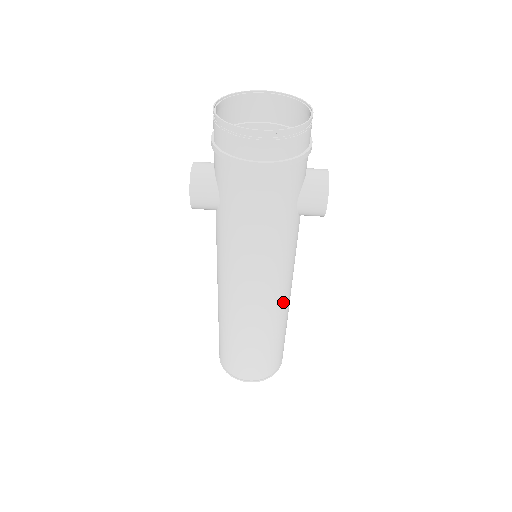
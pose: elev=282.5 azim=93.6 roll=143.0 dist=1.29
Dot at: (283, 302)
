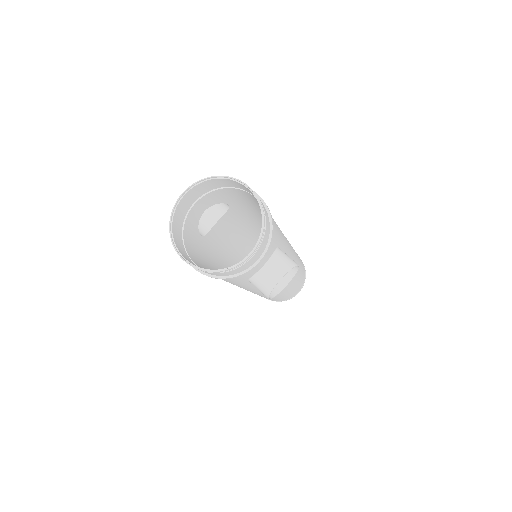
Dot at: occluded
